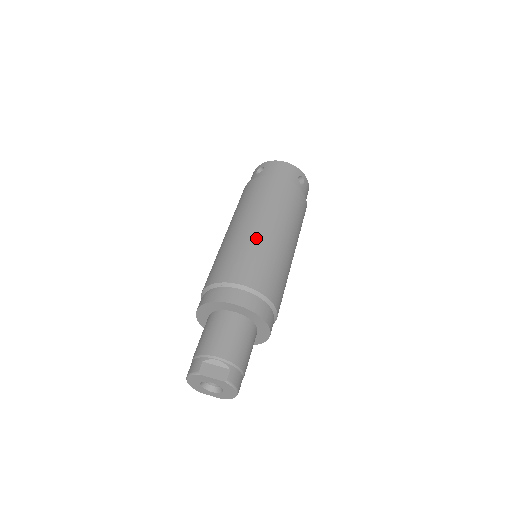
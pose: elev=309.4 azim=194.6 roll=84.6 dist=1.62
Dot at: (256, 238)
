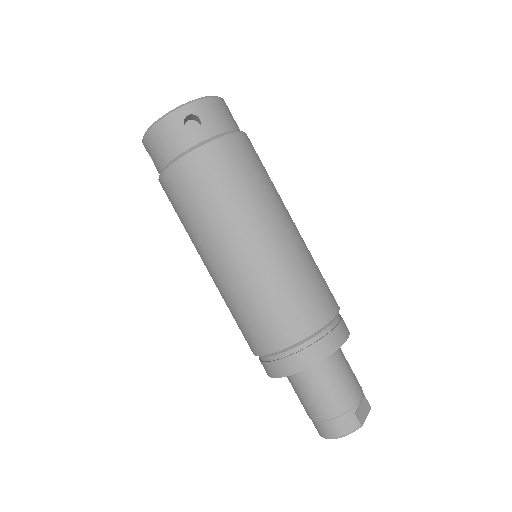
Dot at: (299, 248)
